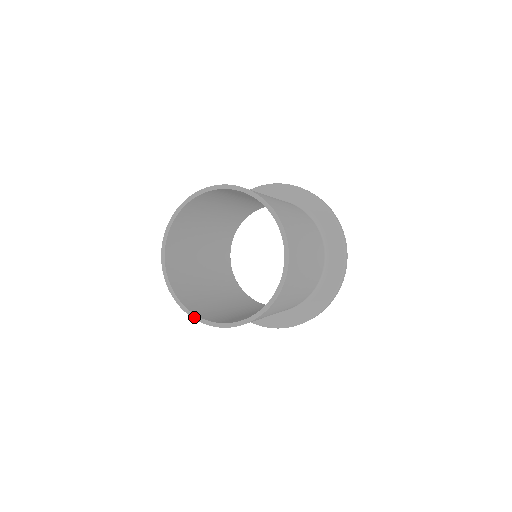
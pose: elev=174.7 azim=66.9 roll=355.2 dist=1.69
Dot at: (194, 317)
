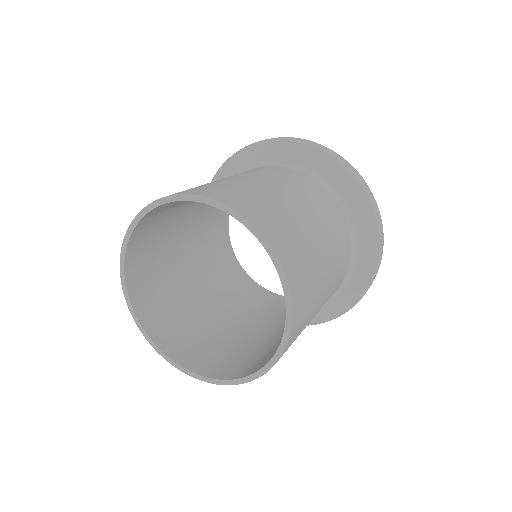
Dot at: (164, 357)
